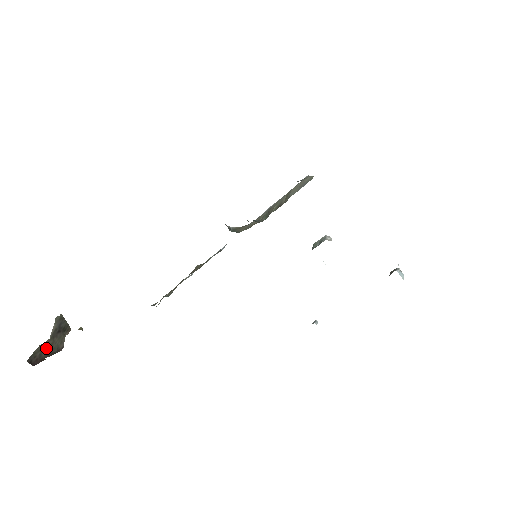
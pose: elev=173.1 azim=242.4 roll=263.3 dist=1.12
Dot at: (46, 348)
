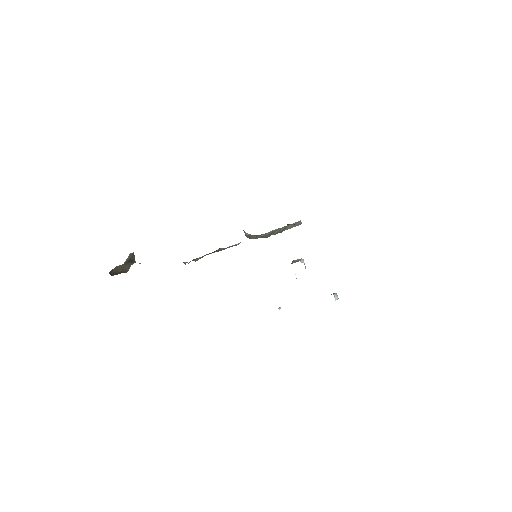
Dot at: (120, 268)
